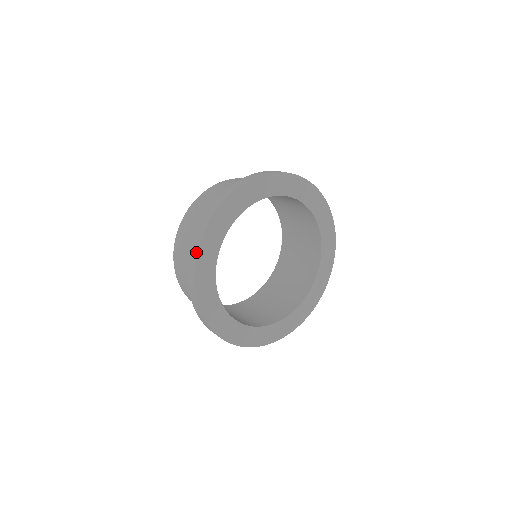
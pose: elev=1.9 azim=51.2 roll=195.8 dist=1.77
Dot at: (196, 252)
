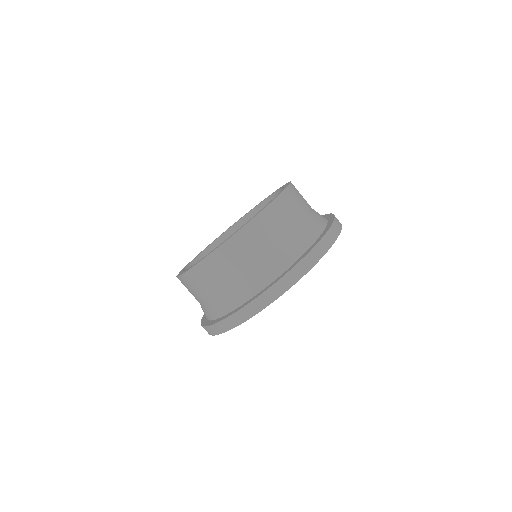
Dot at: (229, 329)
